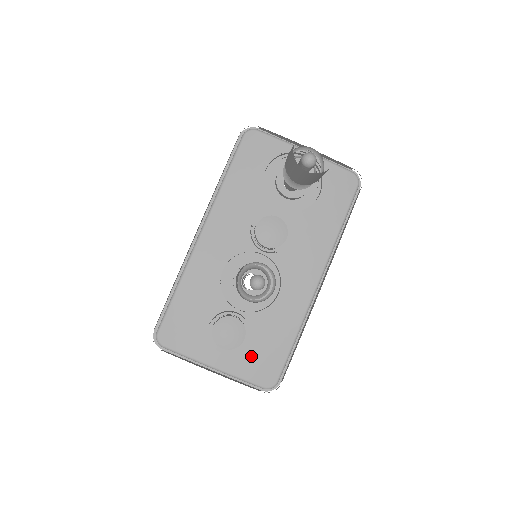
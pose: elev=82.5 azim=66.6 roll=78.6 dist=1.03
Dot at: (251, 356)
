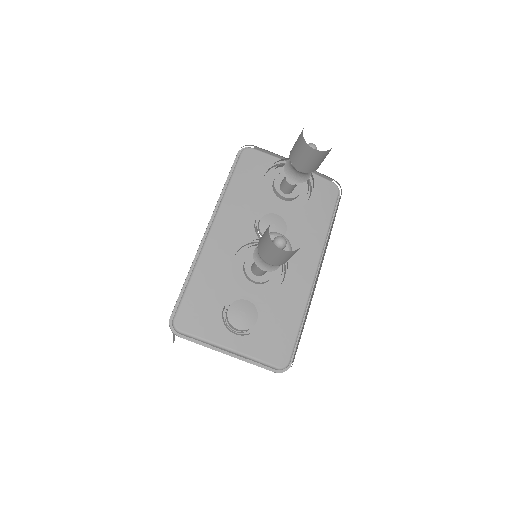
Dot at: (264, 337)
